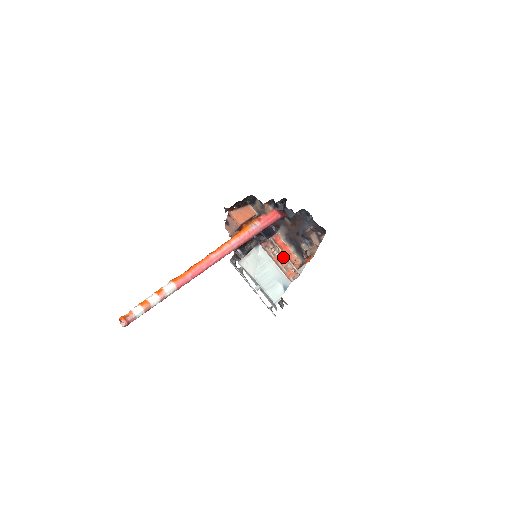
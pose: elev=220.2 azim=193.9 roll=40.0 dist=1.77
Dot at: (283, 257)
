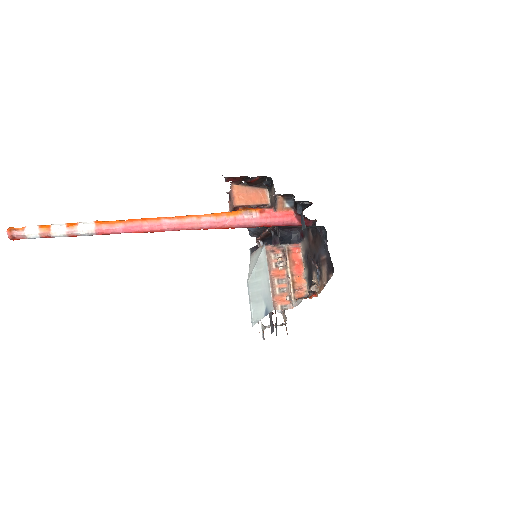
Dot at: (287, 275)
